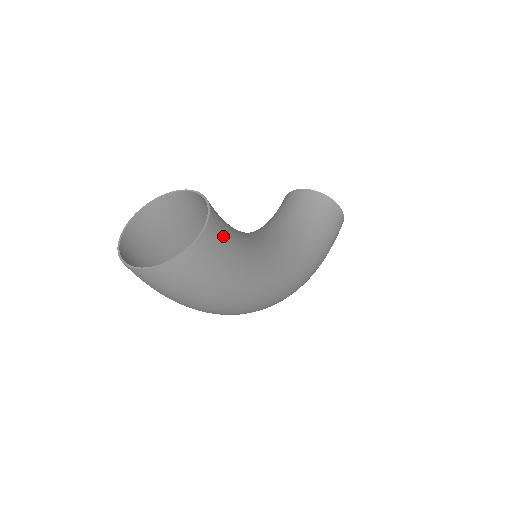
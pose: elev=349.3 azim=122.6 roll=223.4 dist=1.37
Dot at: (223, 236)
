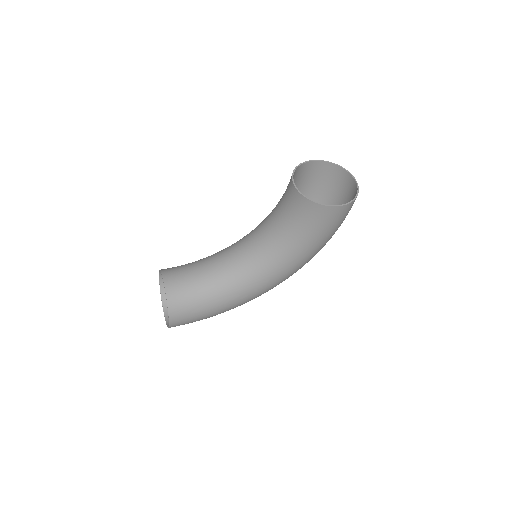
Dot at: (186, 314)
